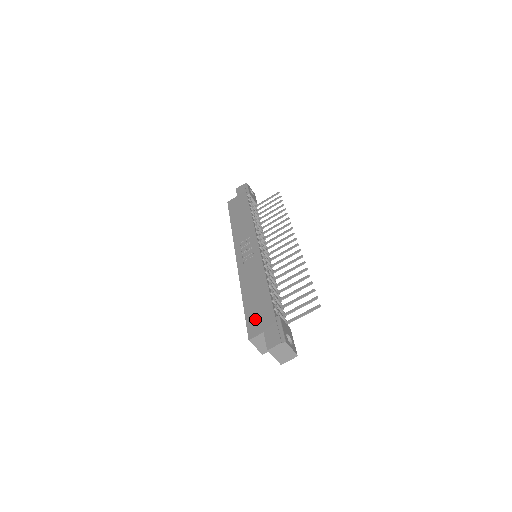
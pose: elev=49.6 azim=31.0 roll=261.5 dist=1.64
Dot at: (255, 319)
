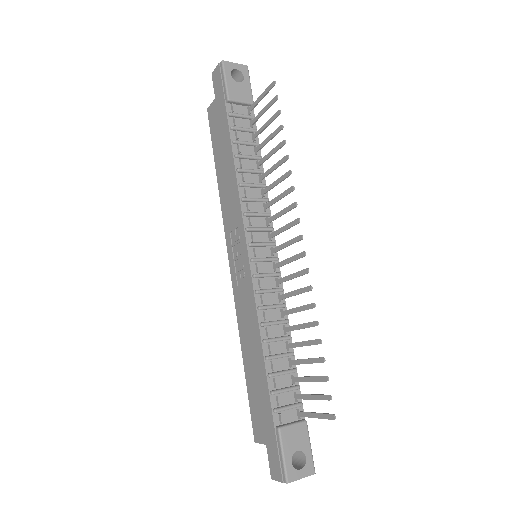
Dot at: (257, 413)
